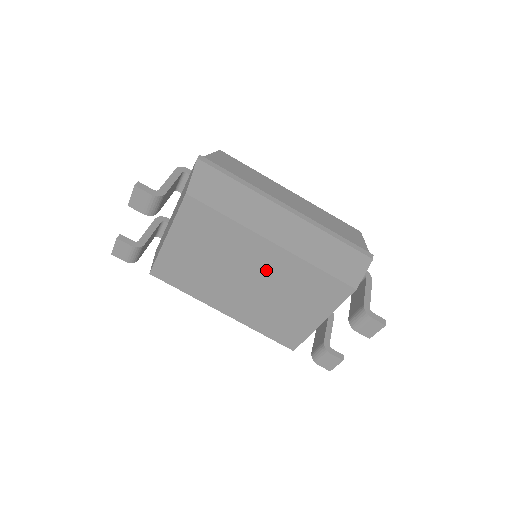
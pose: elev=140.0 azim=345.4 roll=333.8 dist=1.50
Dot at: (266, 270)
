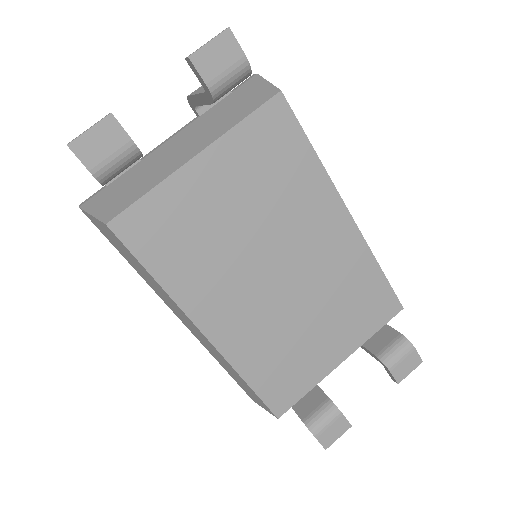
Dot at: (318, 258)
